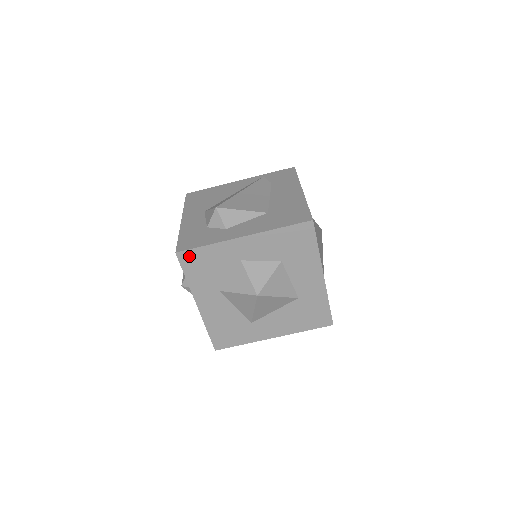
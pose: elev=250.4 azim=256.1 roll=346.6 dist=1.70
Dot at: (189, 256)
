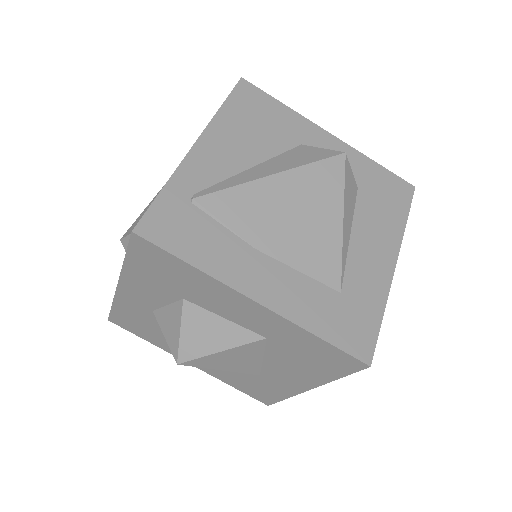
Dot at: (119, 320)
